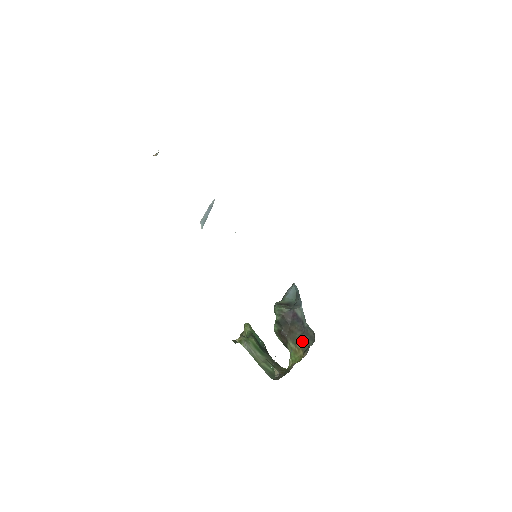
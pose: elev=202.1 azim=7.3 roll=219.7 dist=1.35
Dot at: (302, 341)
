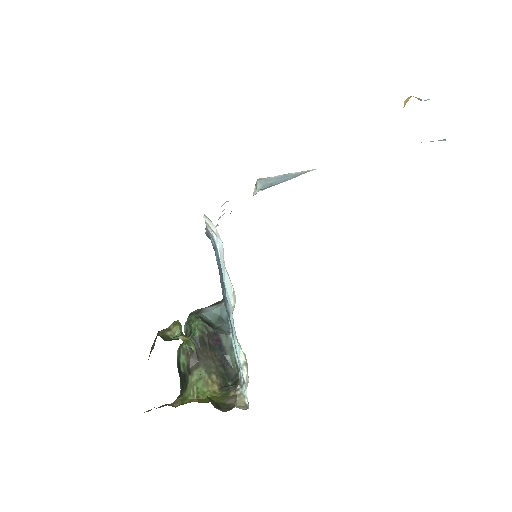
Dot at: (220, 374)
